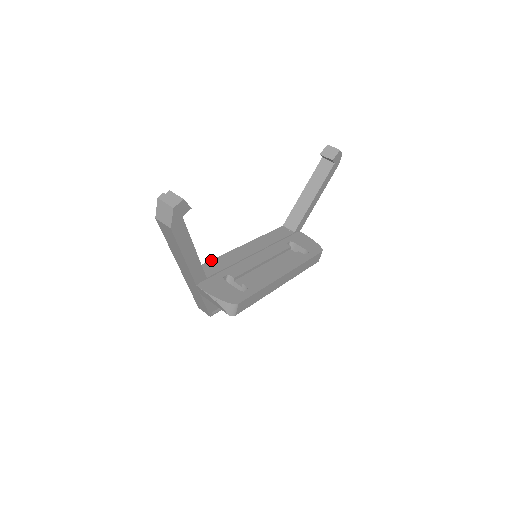
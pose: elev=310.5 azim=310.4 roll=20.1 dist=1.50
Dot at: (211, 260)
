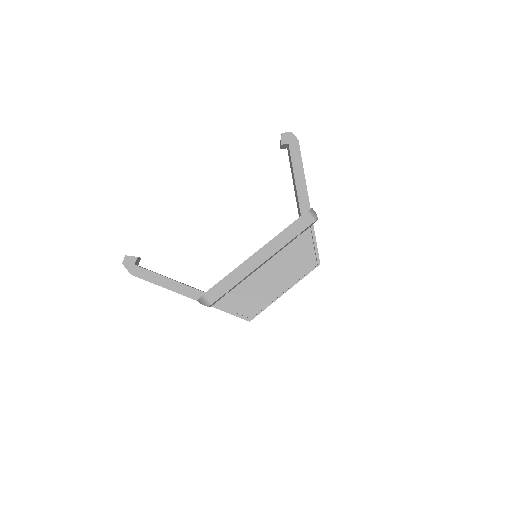
Dot at: occluded
